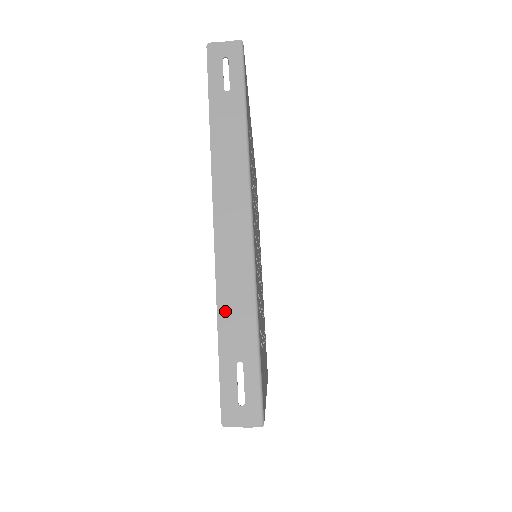
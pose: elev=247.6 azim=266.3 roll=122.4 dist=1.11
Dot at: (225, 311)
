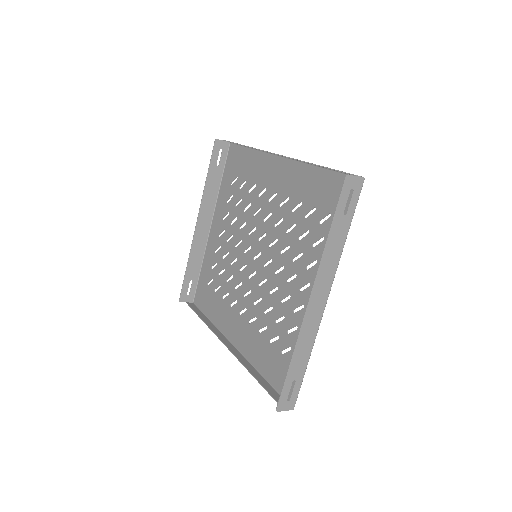
Dot at: (297, 354)
